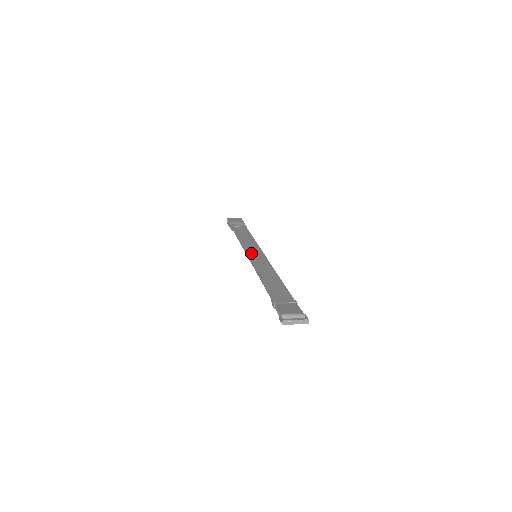
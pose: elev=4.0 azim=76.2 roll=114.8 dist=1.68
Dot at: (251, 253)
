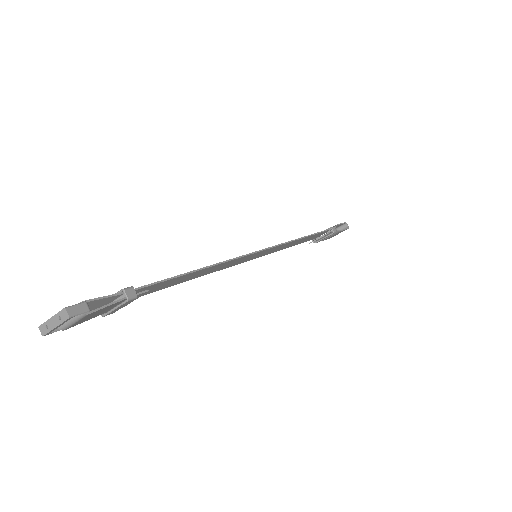
Dot at: occluded
